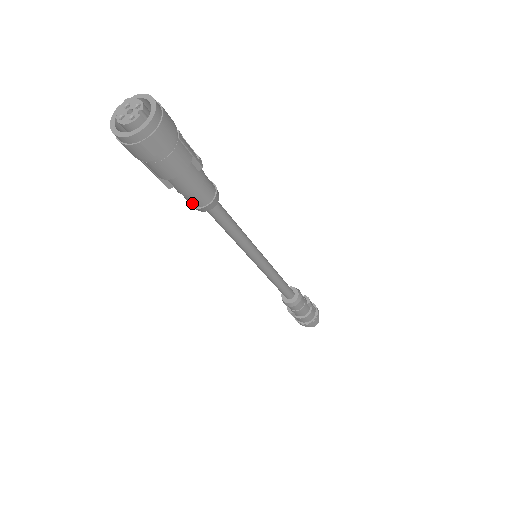
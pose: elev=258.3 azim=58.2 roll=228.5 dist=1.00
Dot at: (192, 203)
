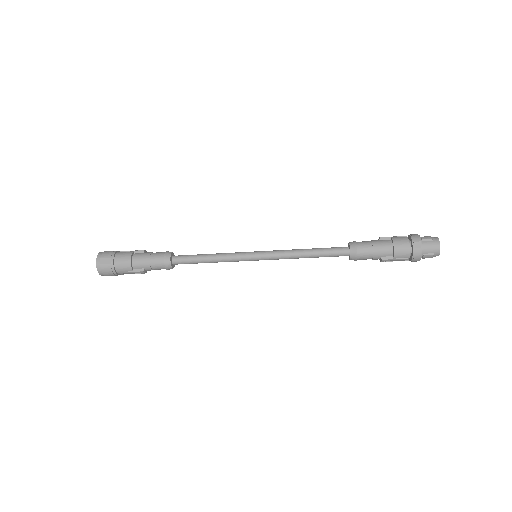
Dot at: (161, 266)
